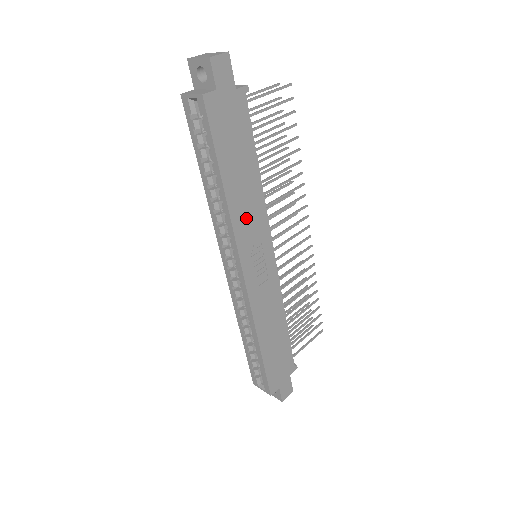
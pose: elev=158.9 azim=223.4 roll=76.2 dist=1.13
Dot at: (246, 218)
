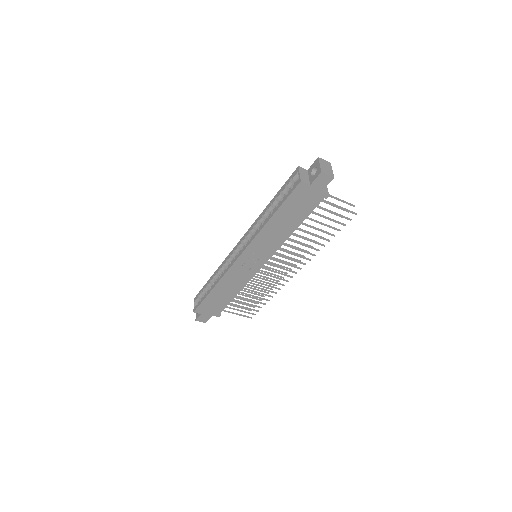
Dot at: (266, 240)
